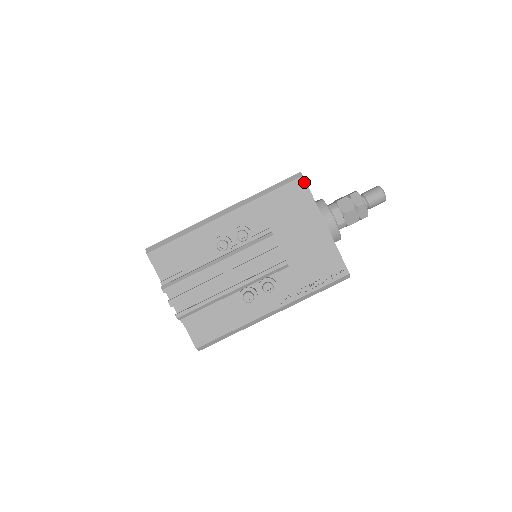
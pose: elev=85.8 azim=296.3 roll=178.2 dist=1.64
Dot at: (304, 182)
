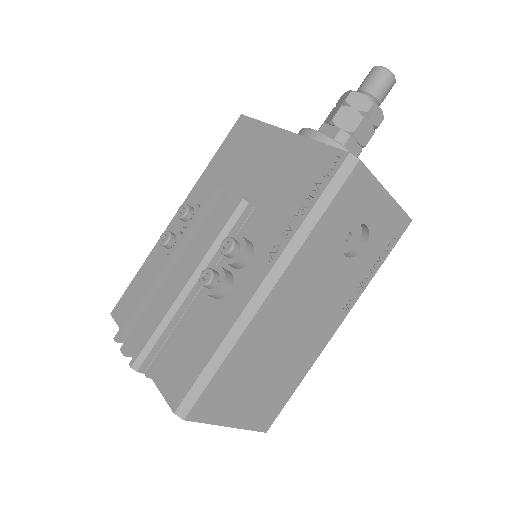
Dot at: (244, 118)
